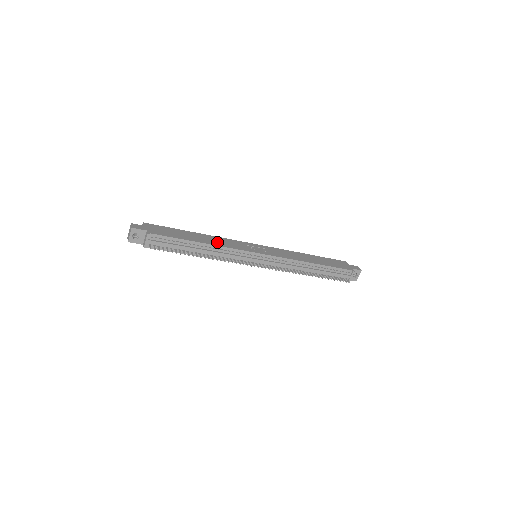
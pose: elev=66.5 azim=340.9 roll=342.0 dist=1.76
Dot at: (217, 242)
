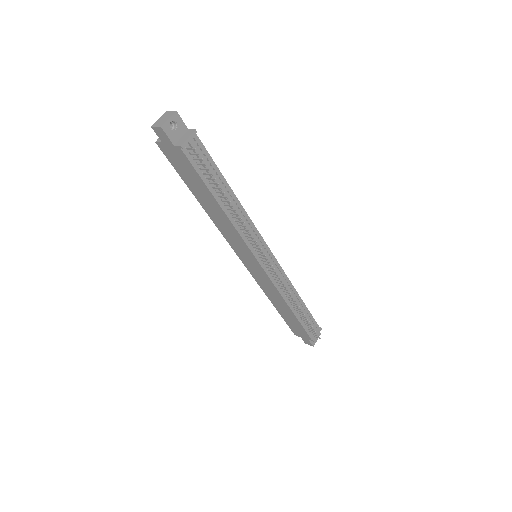
Dot at: occluded
